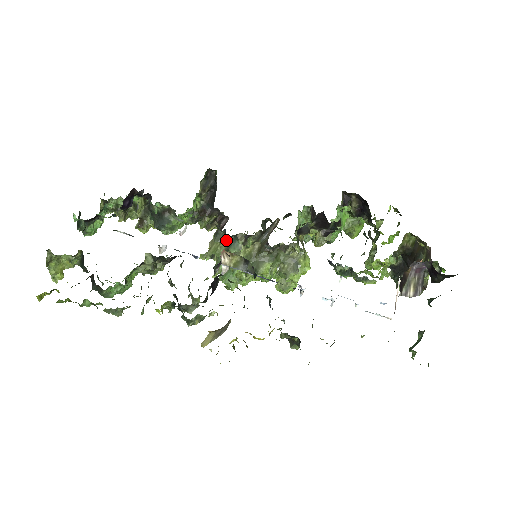
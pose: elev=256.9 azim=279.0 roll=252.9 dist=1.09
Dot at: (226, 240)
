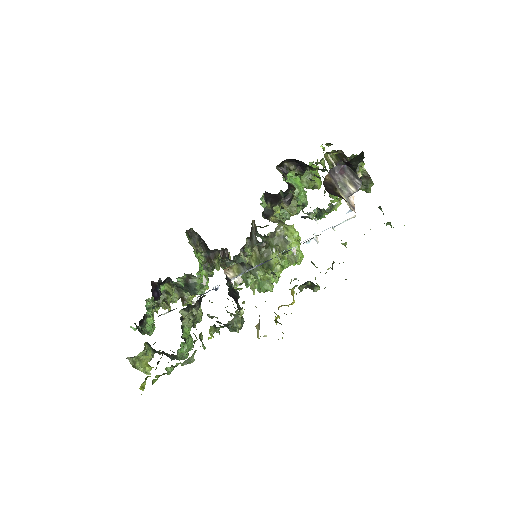
Dot at: (235, 263)
